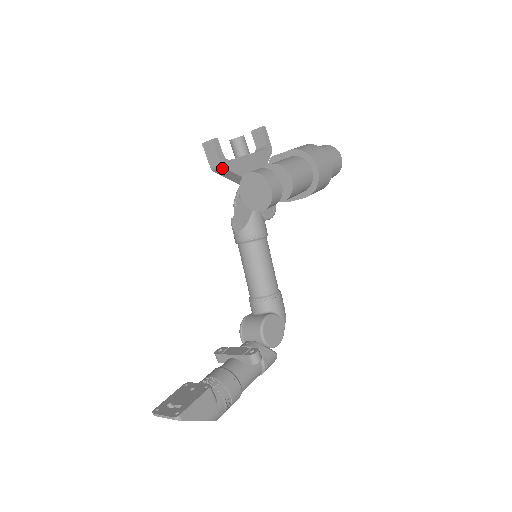
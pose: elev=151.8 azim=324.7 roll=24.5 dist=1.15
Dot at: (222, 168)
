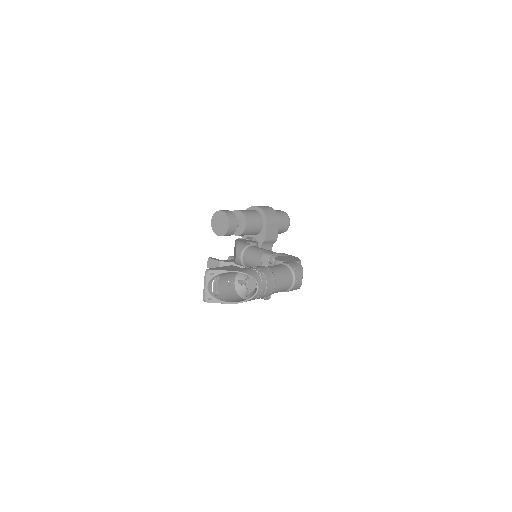
Dot at: (222, 263)
